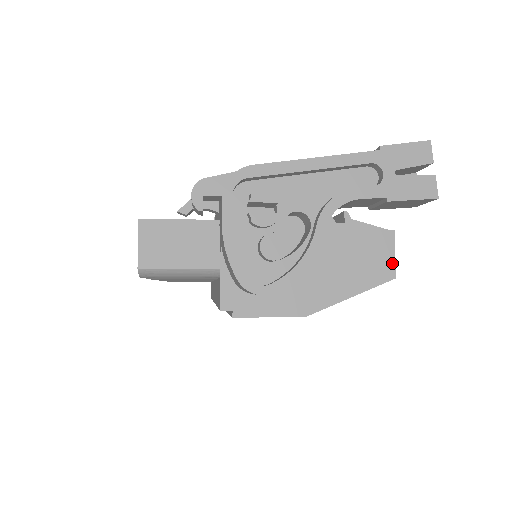
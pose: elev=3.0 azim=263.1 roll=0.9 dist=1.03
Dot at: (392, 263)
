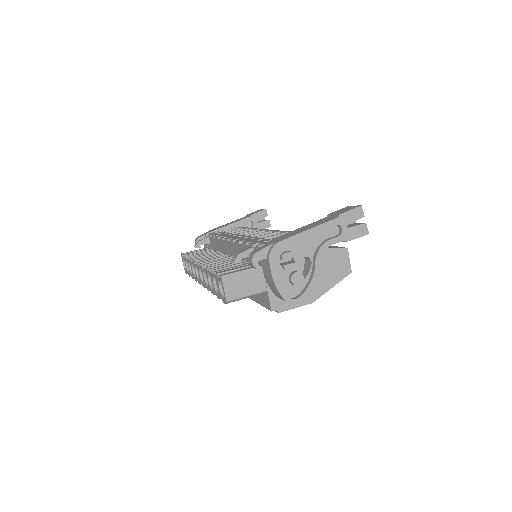
Dot at: (349, 265)
